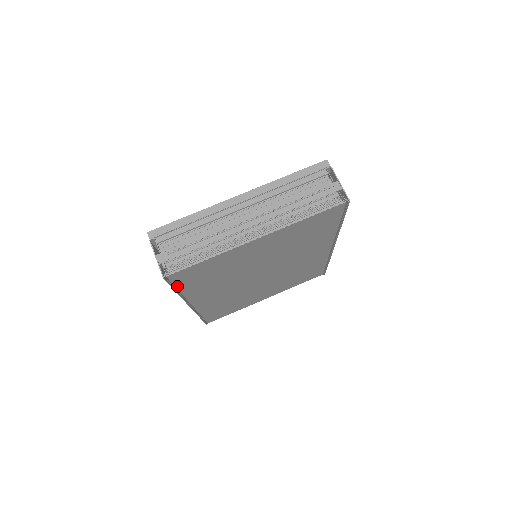
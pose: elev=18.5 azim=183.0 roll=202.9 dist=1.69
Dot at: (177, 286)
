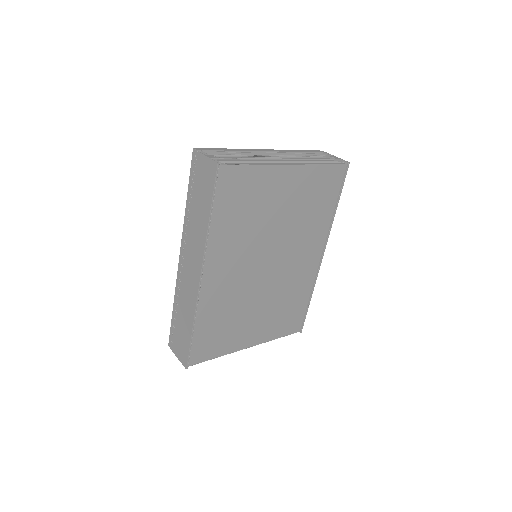
Dot at: (214, 203)
